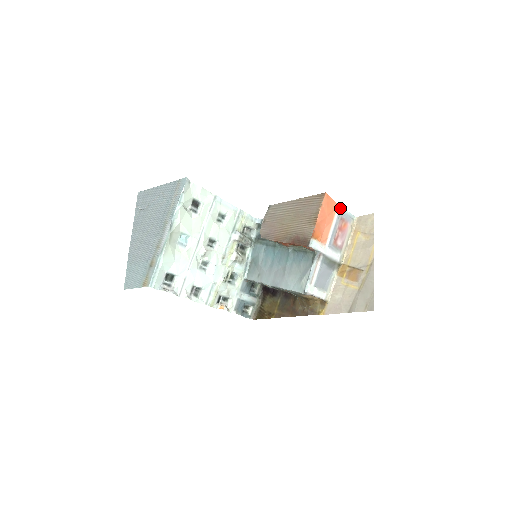
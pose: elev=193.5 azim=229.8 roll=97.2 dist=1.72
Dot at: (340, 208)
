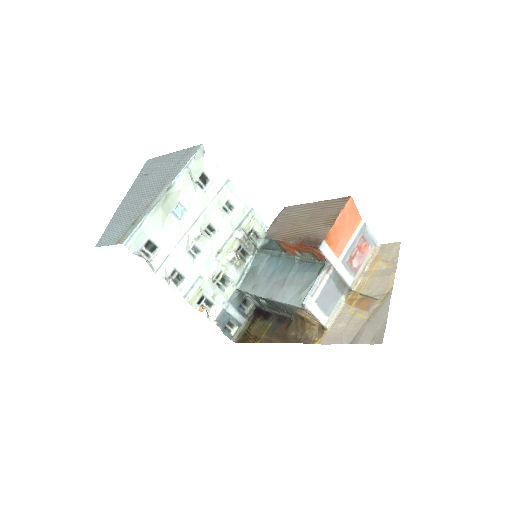
Dot at: (364, 224)
